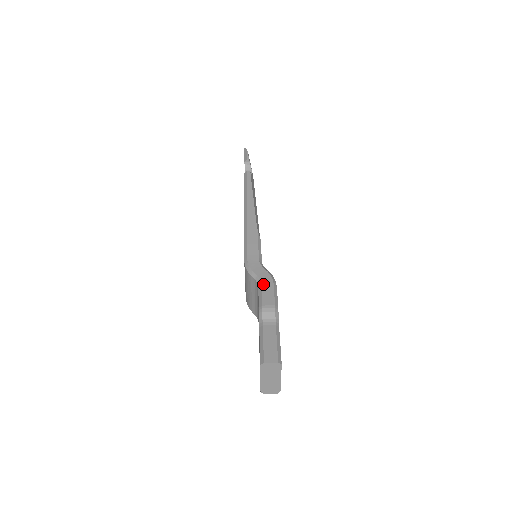
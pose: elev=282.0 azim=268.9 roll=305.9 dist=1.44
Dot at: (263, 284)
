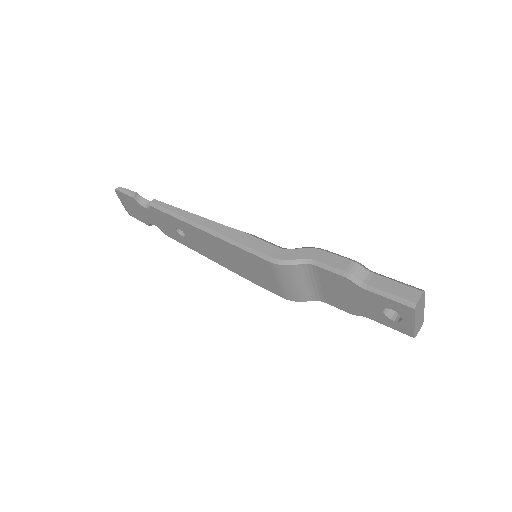
Dot at: (316, 258)
